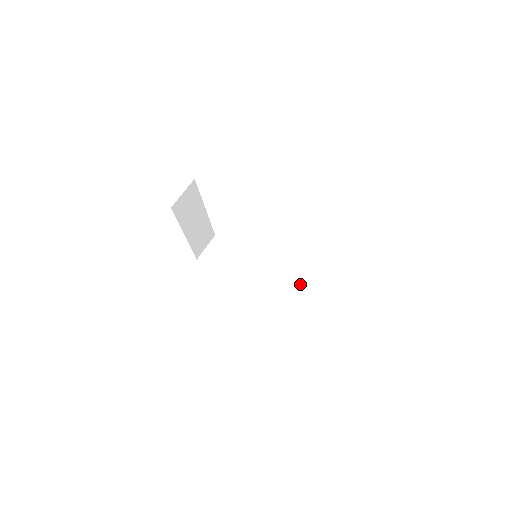
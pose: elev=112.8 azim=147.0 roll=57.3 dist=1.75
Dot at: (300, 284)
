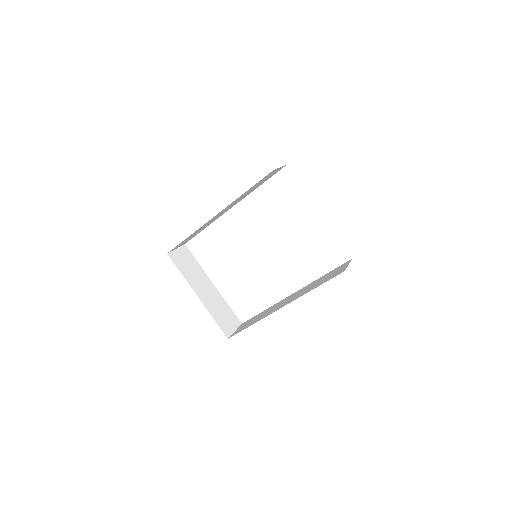
Dot at: (323, 276)
